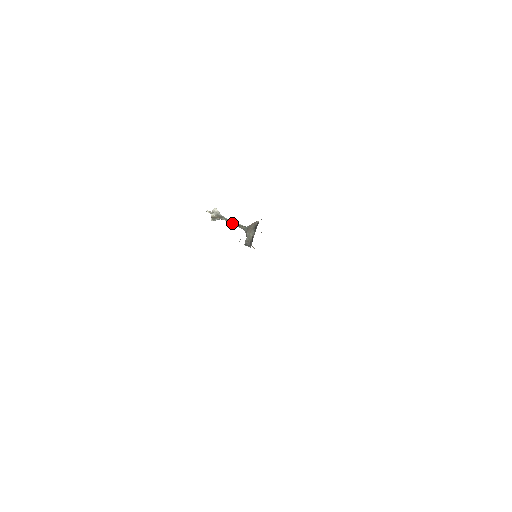
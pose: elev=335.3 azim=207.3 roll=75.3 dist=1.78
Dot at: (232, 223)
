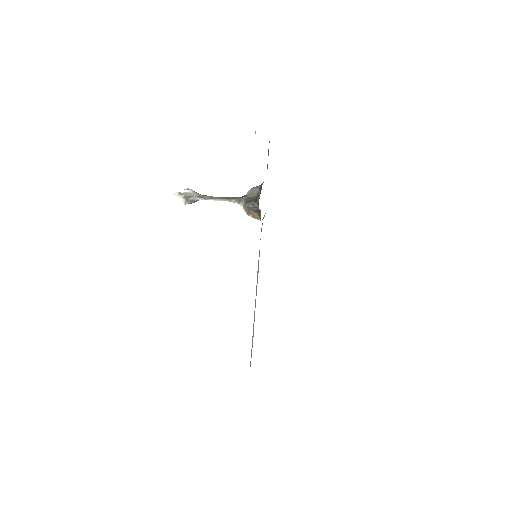
Dot at: (218, 198)
